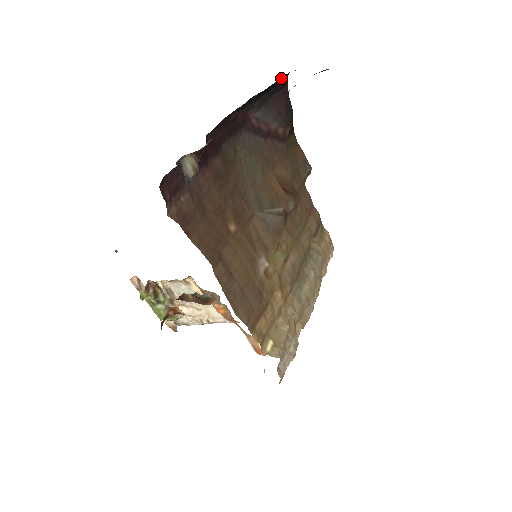
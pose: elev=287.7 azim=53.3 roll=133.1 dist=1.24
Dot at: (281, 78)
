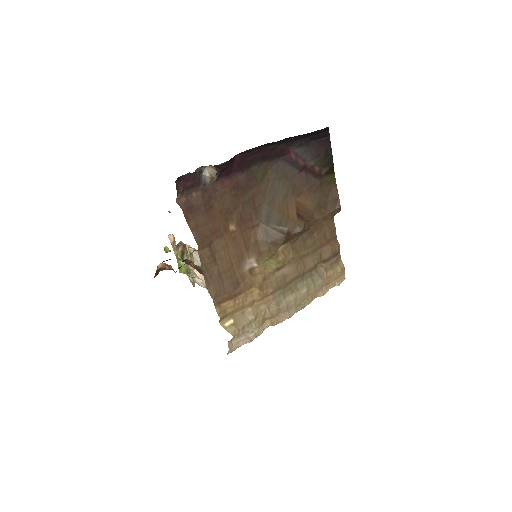
Dot at: (321, 129)
